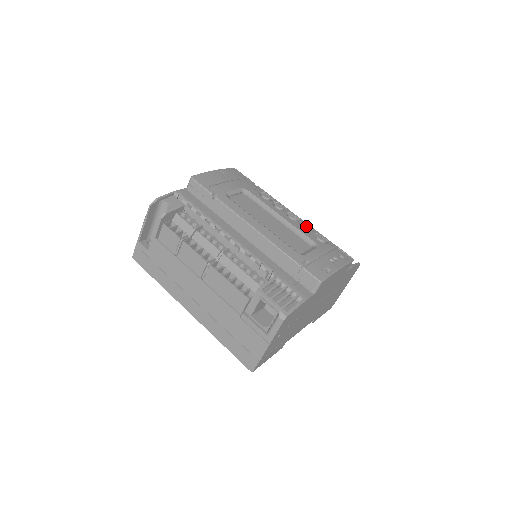
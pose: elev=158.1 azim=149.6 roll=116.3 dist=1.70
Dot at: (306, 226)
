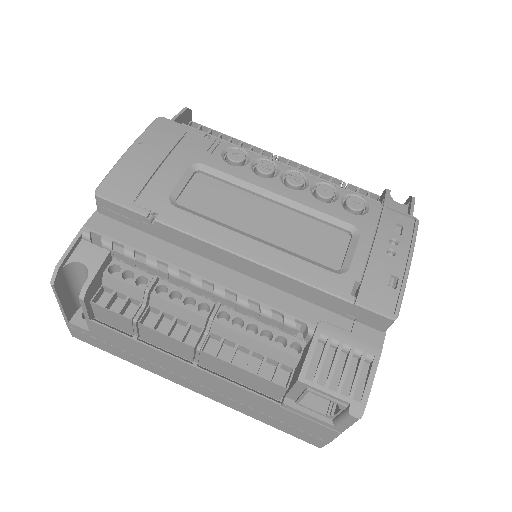
Dot at: (323, 191)
